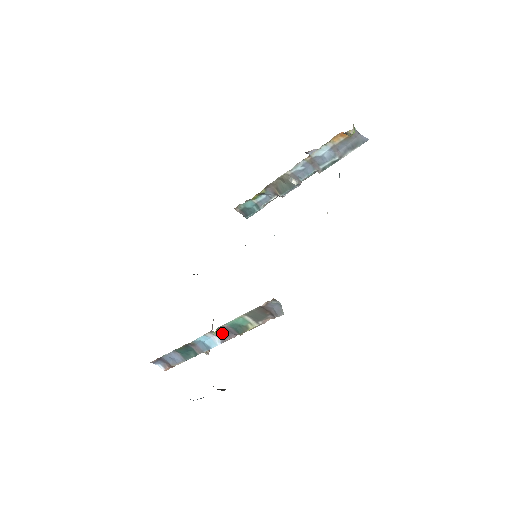
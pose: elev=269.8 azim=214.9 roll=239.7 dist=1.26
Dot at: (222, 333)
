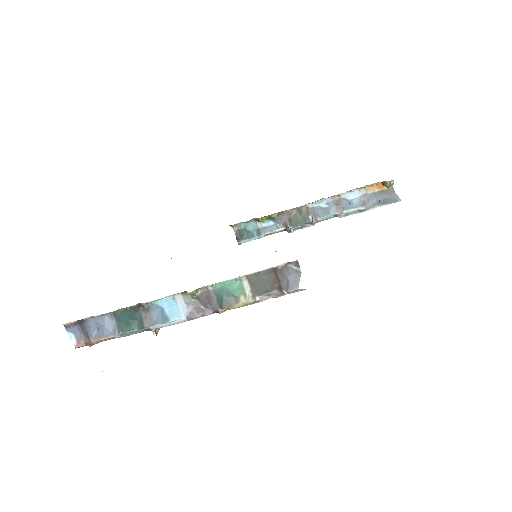
Dot at: (197, 302)
